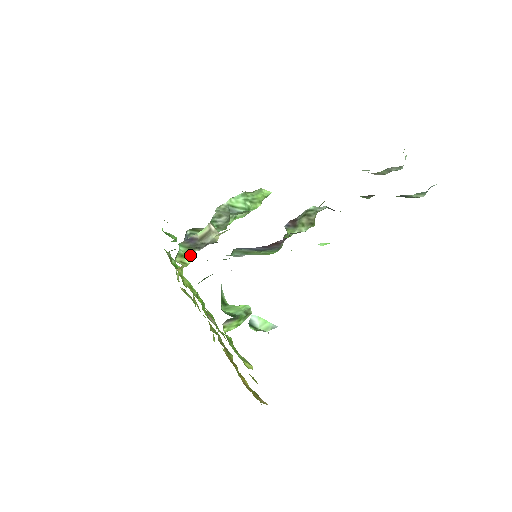
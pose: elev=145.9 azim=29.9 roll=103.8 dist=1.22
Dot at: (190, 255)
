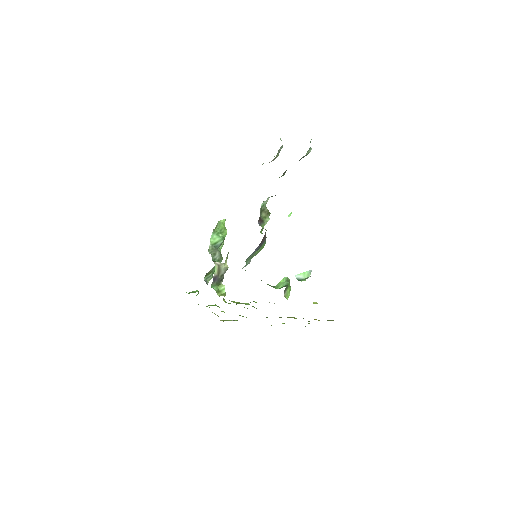
Dot at: (221, 288)
